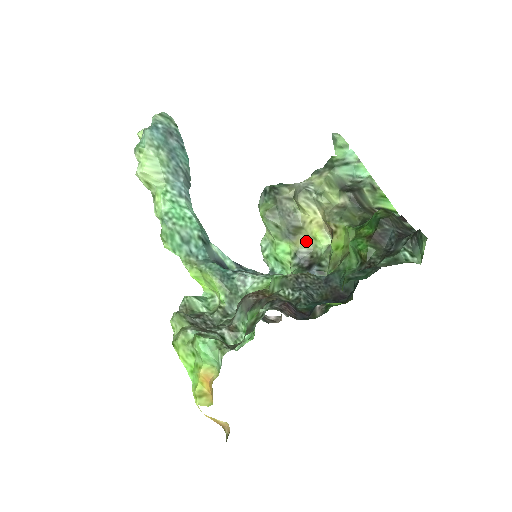
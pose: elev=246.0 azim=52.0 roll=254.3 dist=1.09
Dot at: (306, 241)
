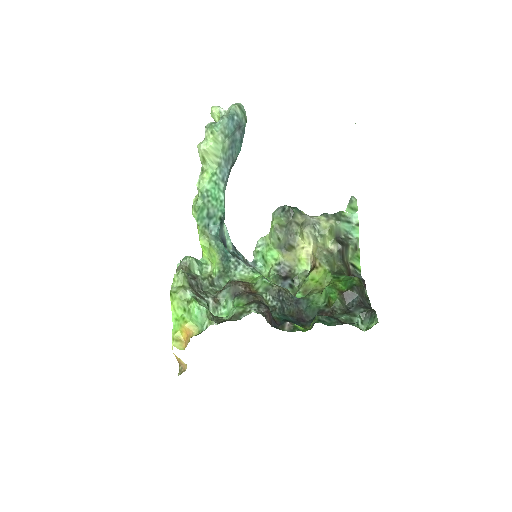
Dot at: (292, 259)
